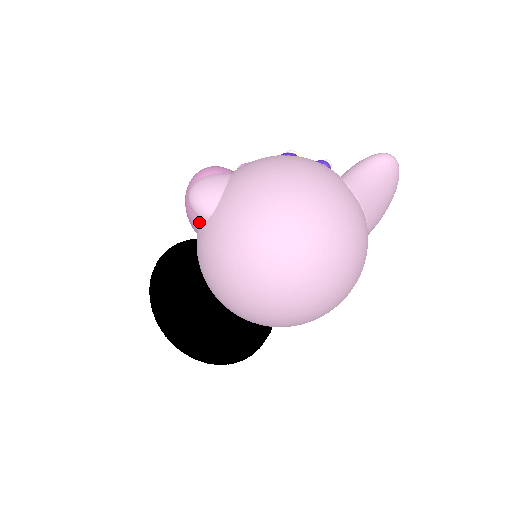
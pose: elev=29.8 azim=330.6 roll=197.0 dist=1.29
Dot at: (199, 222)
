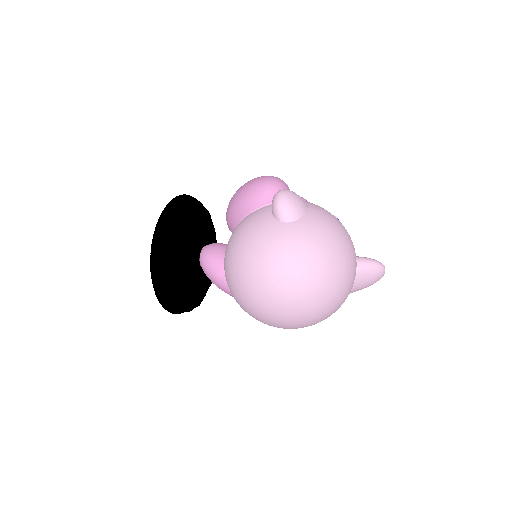
Dot at: (266, 214)
